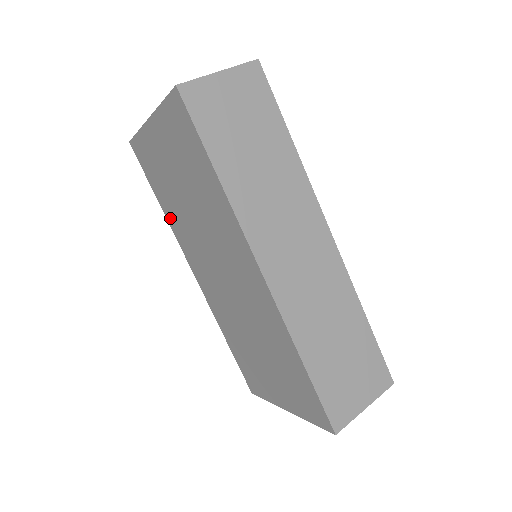
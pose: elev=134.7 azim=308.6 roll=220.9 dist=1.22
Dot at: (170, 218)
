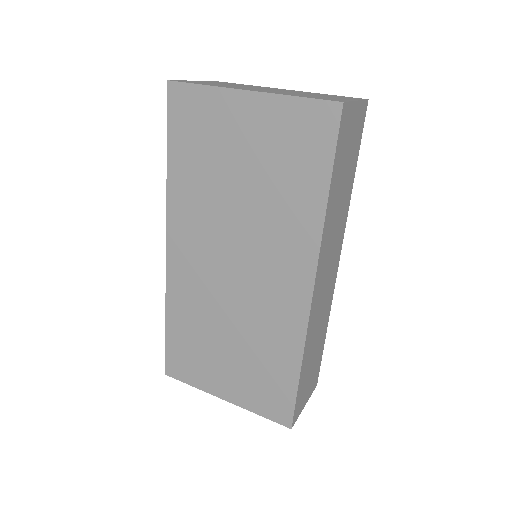
Dot at: (177, 184)
